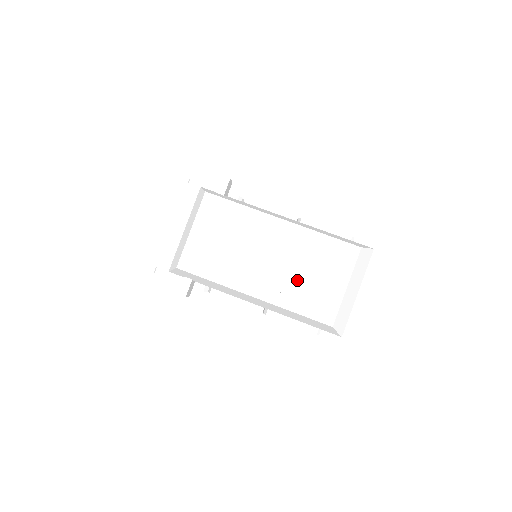
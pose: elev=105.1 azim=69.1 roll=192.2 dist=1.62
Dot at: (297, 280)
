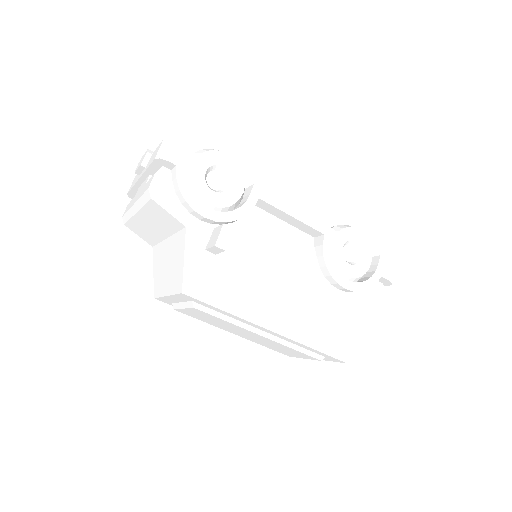
Dot at: (273, 347)
